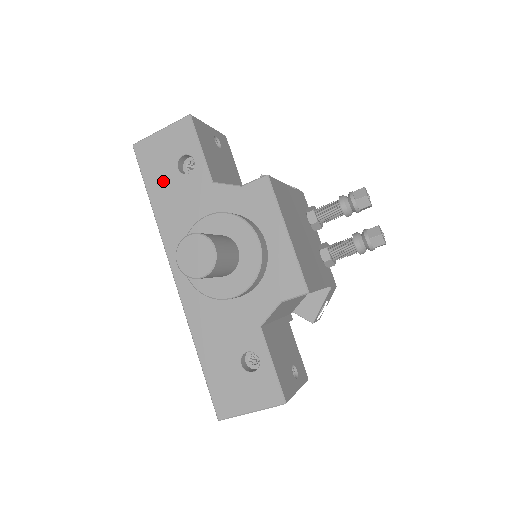
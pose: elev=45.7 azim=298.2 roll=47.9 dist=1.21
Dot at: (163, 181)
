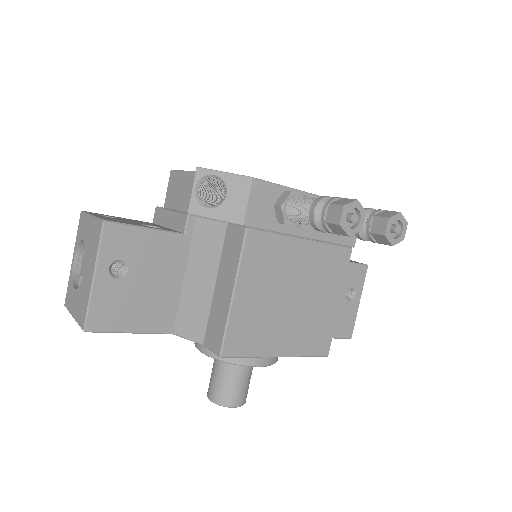
Dot at: occluded
